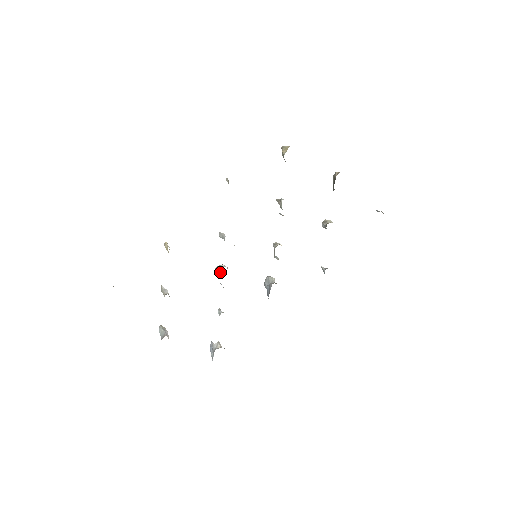
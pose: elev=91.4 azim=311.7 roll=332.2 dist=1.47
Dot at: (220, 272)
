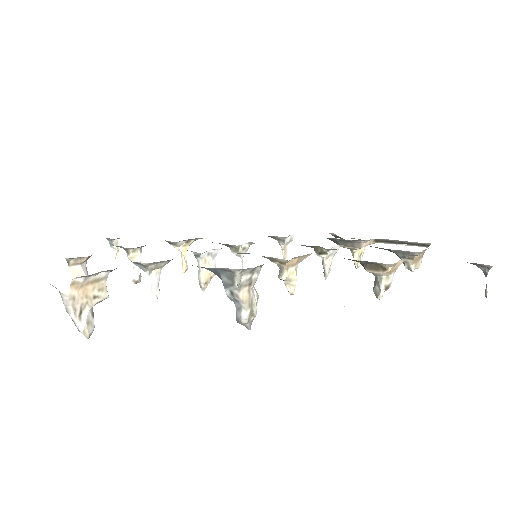
Dot at: occluded
